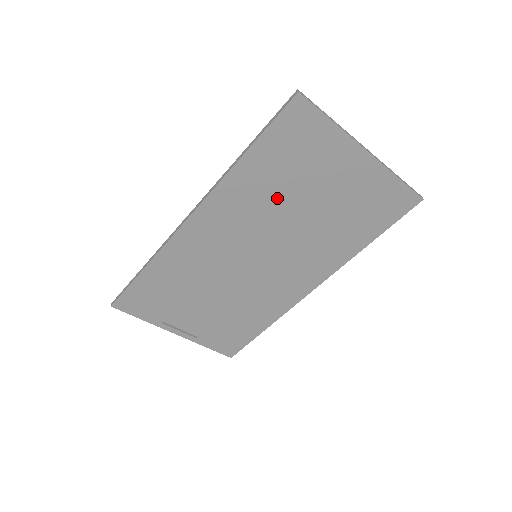
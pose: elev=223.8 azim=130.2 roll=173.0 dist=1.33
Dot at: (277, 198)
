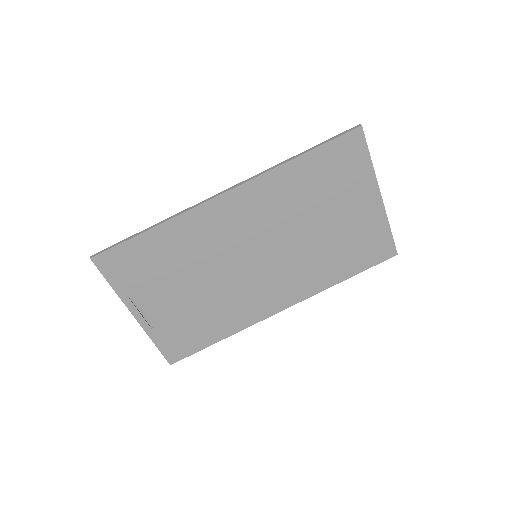
Dot at: (302, 206)
